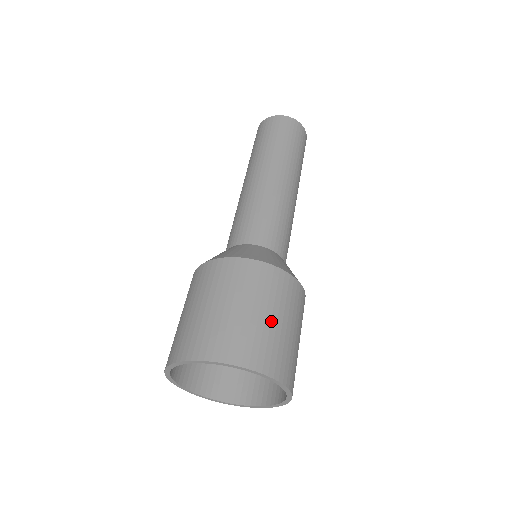
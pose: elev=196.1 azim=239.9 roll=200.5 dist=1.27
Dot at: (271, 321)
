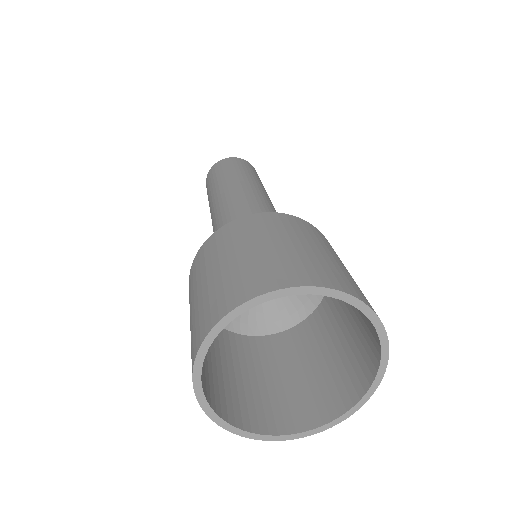
Dot at: occluded
